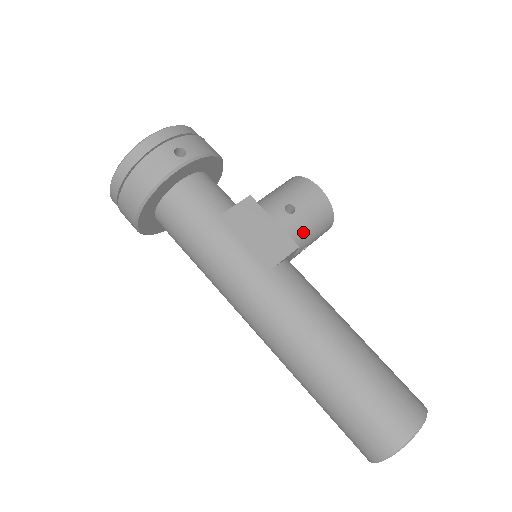
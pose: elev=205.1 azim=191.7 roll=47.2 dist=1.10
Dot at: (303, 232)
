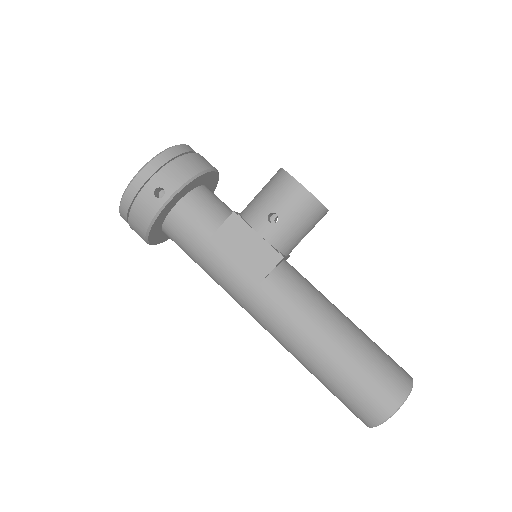
Dot at: (291, 235)
